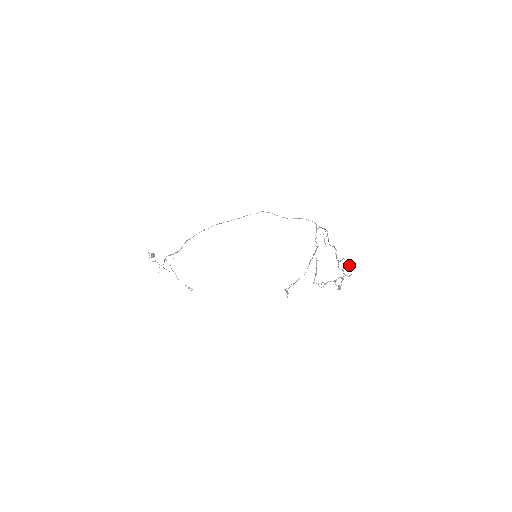
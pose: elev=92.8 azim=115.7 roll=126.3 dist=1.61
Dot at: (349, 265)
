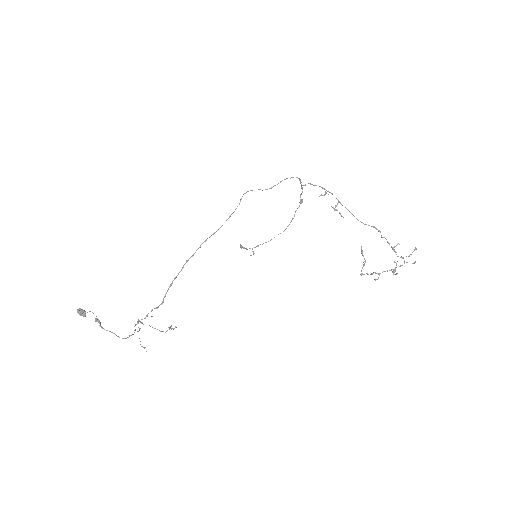
Dot at: (412, 252)
